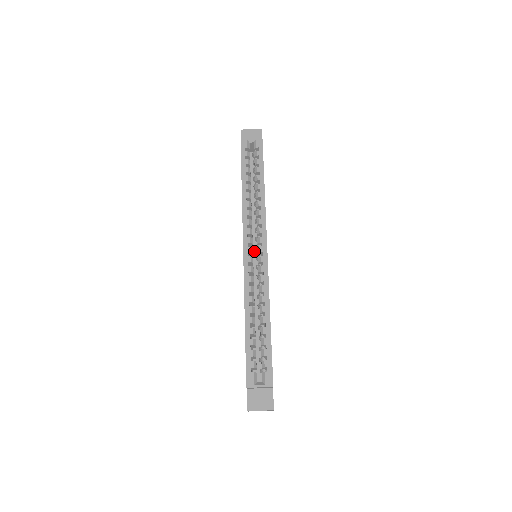
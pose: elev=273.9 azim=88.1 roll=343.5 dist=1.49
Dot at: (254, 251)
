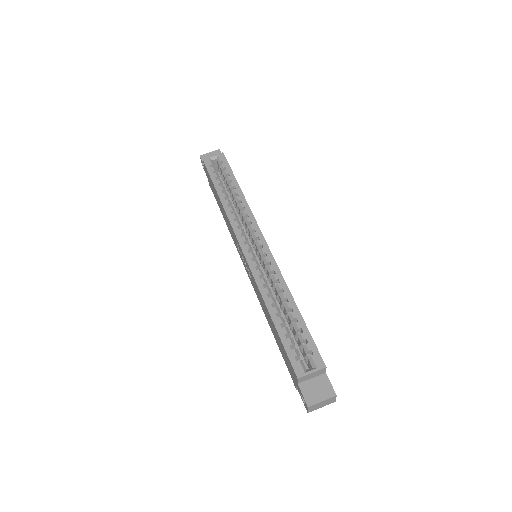
Dot at: occluded
